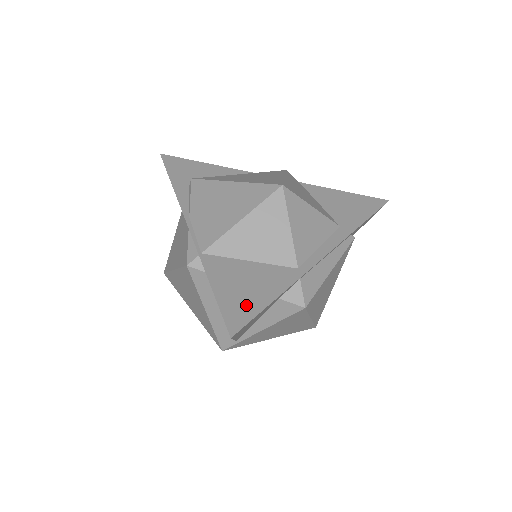
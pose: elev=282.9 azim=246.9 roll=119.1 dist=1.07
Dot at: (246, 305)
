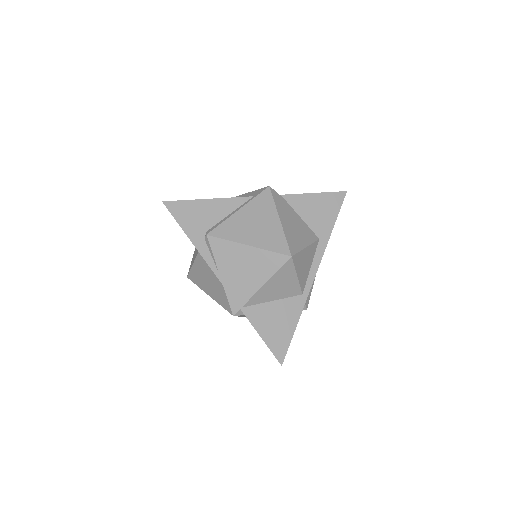
Dot at: (282, 339)
